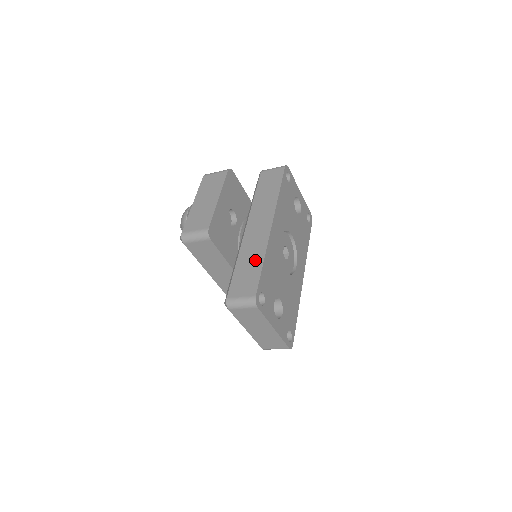
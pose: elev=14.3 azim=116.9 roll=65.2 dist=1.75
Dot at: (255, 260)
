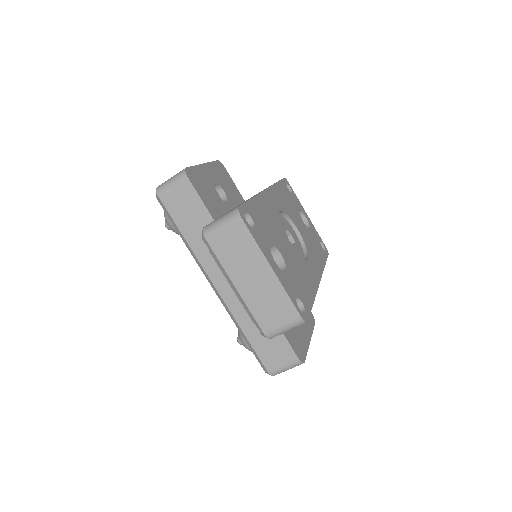
Dot at: occluded
